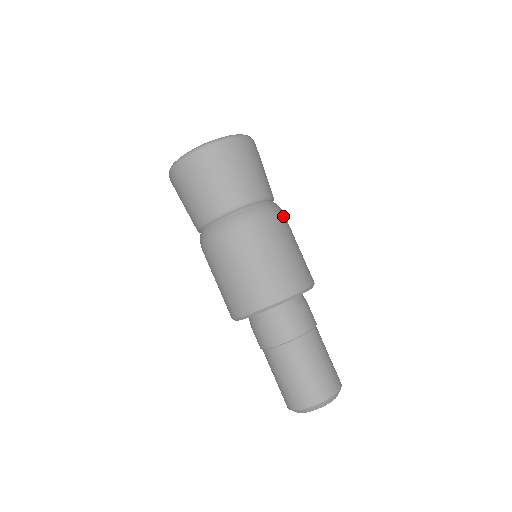
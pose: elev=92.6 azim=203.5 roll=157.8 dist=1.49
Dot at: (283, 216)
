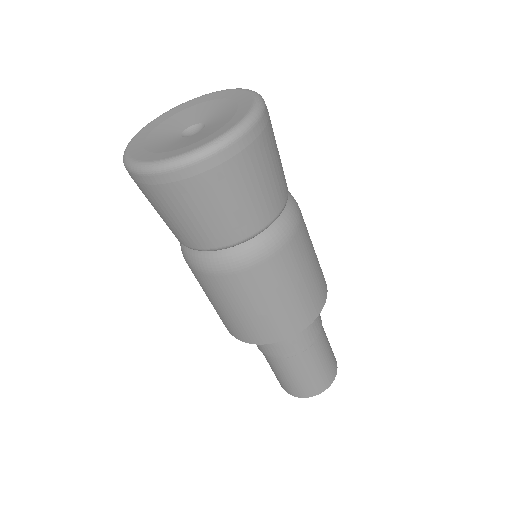
Dot at: occluded
